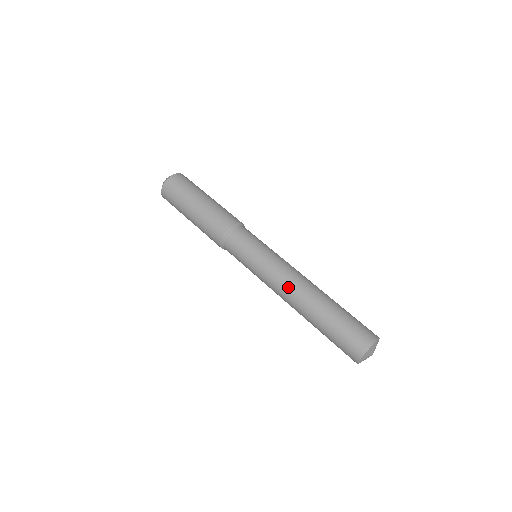
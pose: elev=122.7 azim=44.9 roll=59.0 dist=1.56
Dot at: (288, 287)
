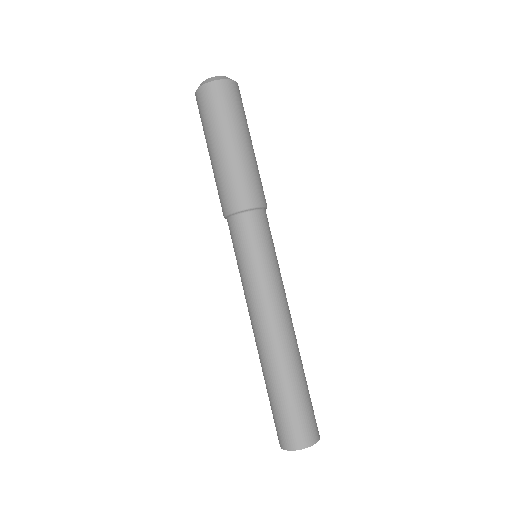
Dot at: (263, 326)
